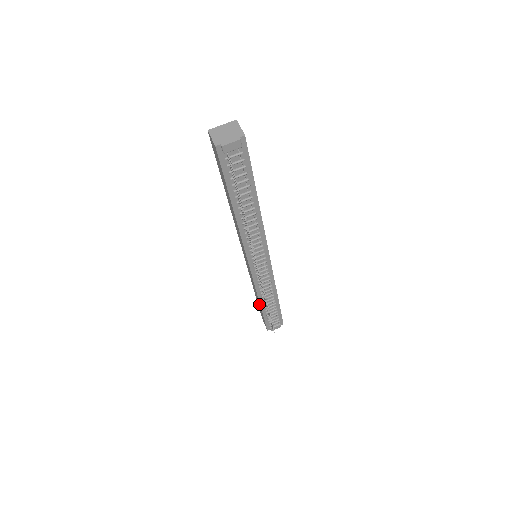
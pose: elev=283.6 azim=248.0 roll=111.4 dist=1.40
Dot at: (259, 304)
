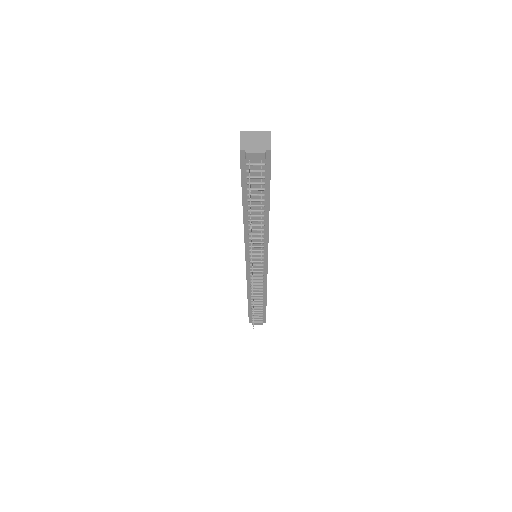
Dot at: occluded
